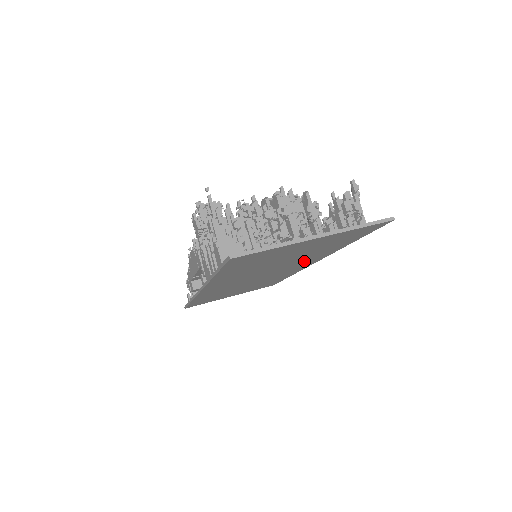
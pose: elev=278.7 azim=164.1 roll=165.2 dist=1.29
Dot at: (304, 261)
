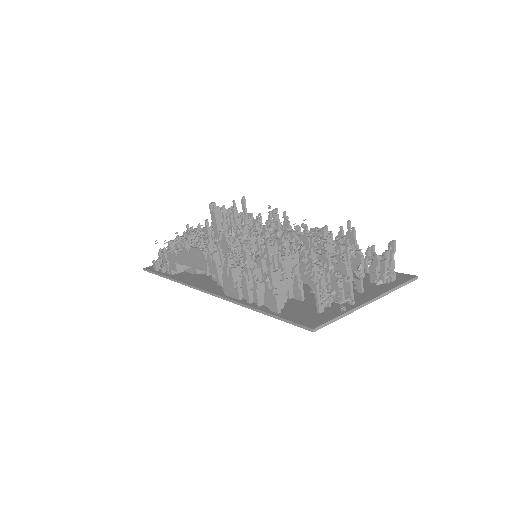
Dot at: occluded
